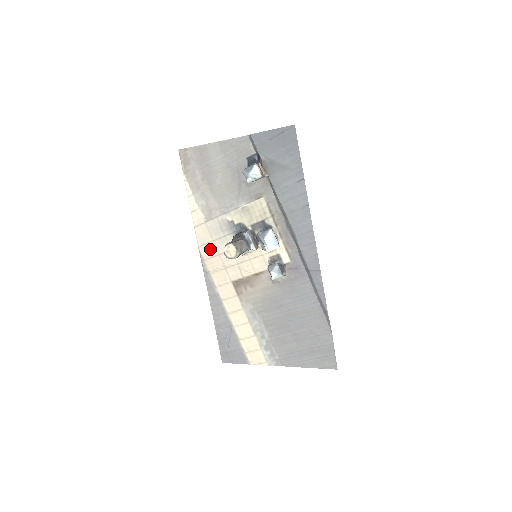
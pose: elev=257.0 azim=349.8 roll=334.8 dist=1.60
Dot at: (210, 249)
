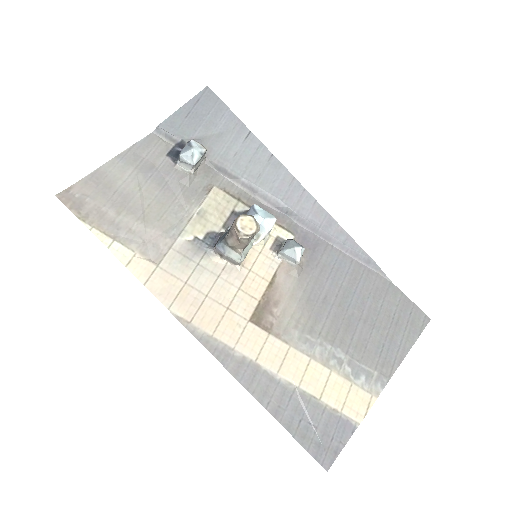
Dot at: (188, 298)
